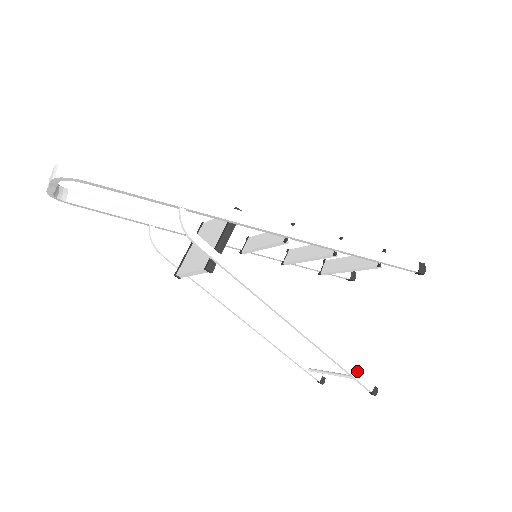
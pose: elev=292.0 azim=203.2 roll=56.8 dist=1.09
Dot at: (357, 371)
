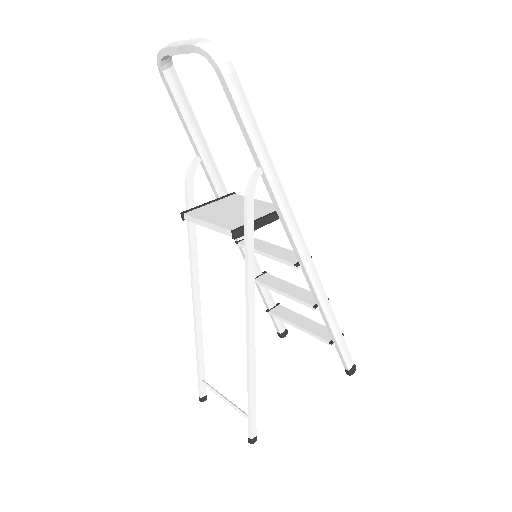
Dot at: occluded
